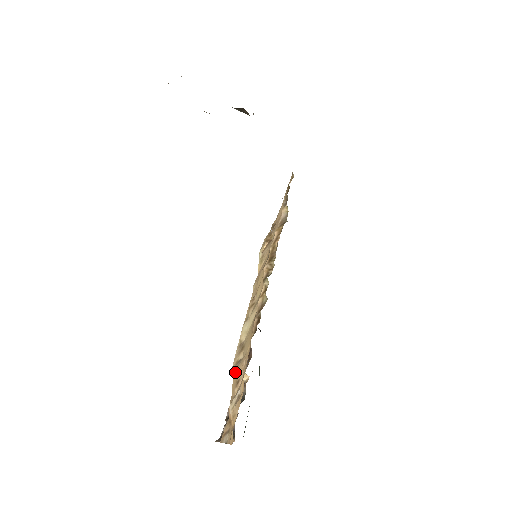
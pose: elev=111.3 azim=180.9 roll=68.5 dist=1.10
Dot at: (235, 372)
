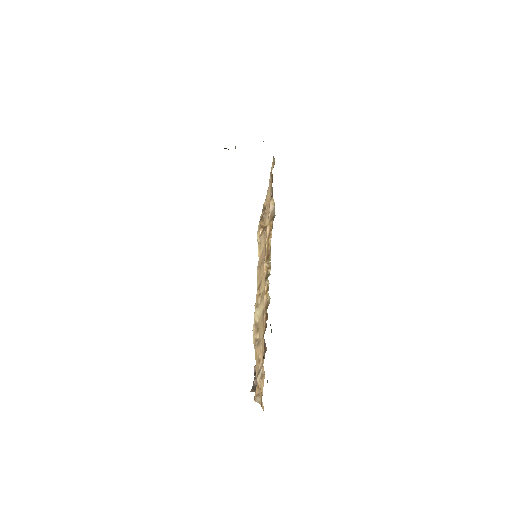
Dot at: (256, 350)
